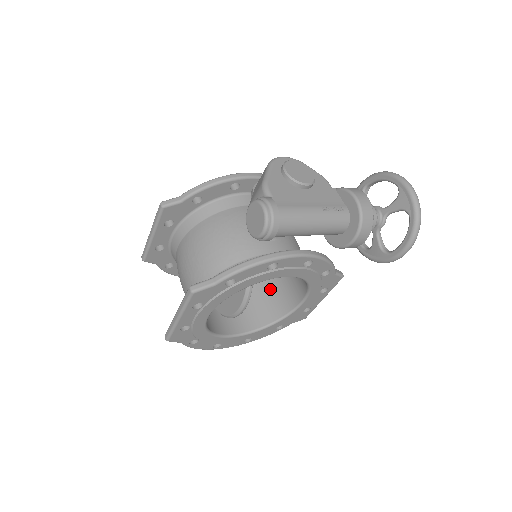
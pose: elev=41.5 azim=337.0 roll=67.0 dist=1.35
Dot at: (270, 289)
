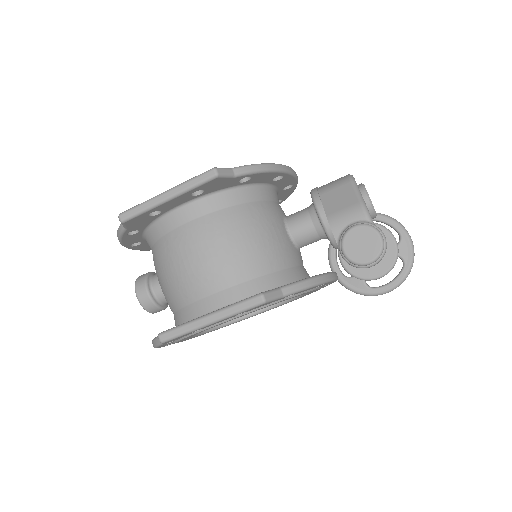
Dot at: occluded
